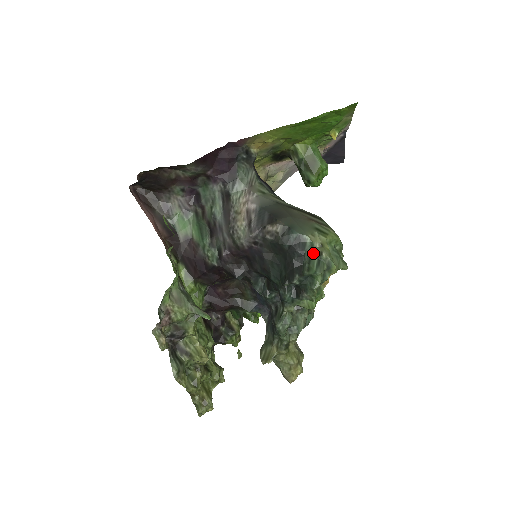
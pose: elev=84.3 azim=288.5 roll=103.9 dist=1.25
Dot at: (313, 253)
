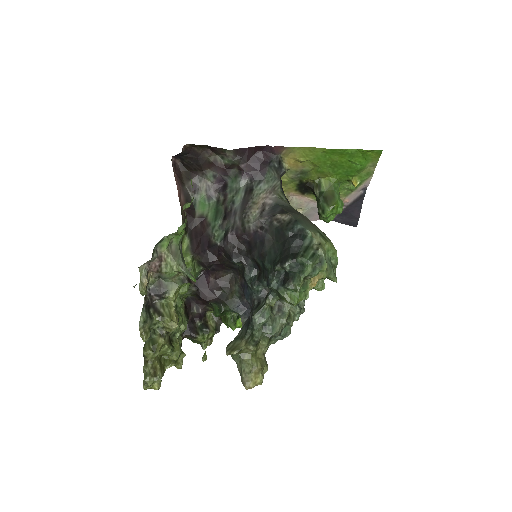
Dot at: (310, 247)
